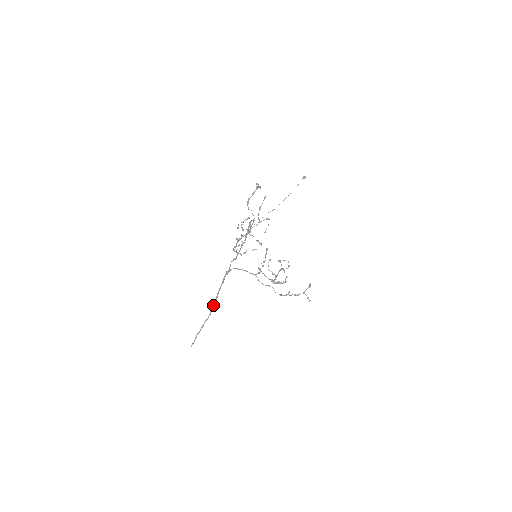
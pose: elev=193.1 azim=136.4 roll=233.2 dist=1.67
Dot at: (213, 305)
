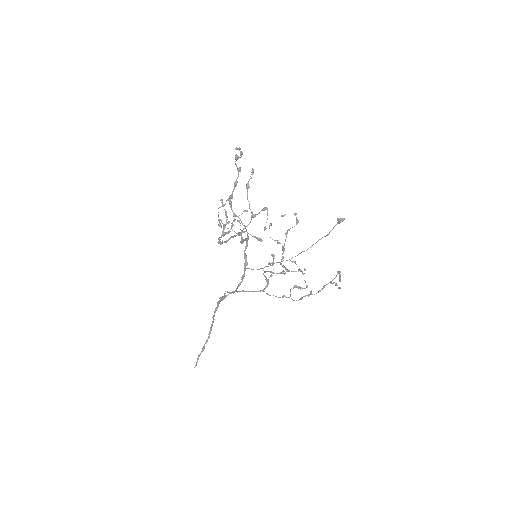
Dot at: (210, 327)
